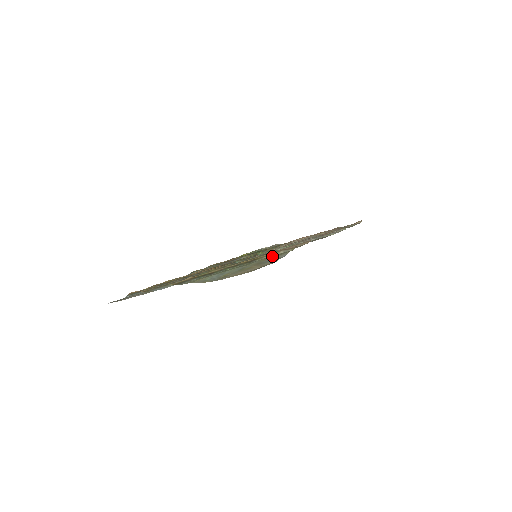
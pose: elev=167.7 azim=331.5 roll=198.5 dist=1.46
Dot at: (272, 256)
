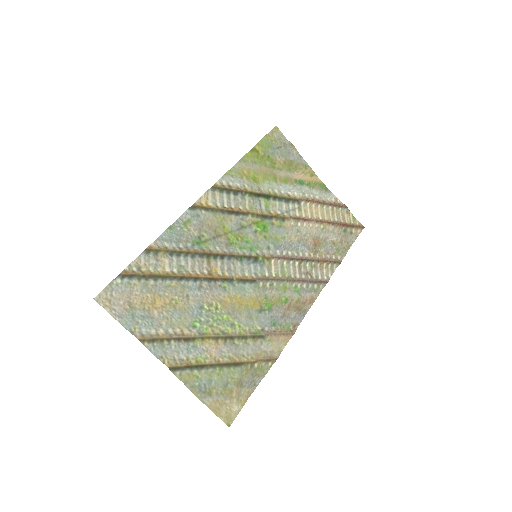
Dot at: (254, 368)
